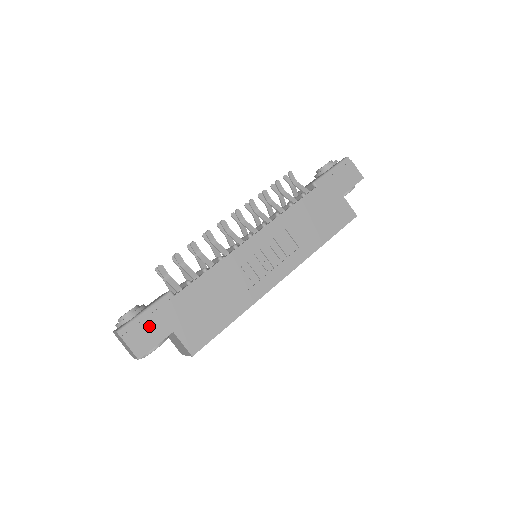
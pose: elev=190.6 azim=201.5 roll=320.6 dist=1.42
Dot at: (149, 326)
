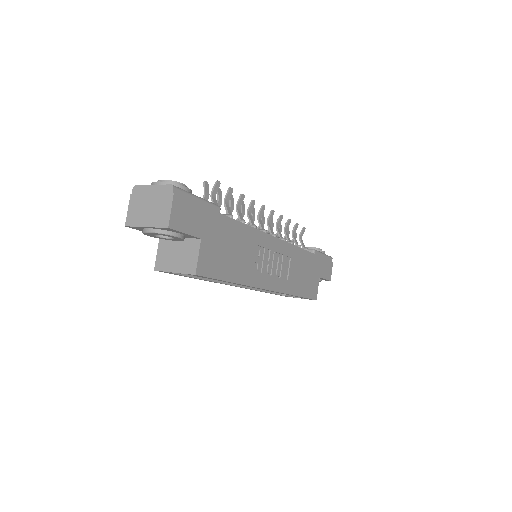
Dot at: (194, 212)
